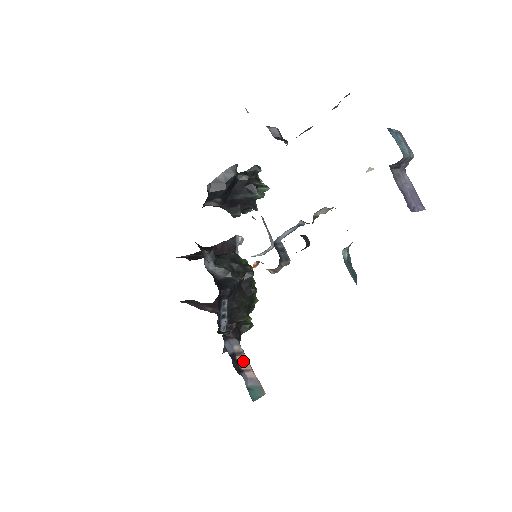
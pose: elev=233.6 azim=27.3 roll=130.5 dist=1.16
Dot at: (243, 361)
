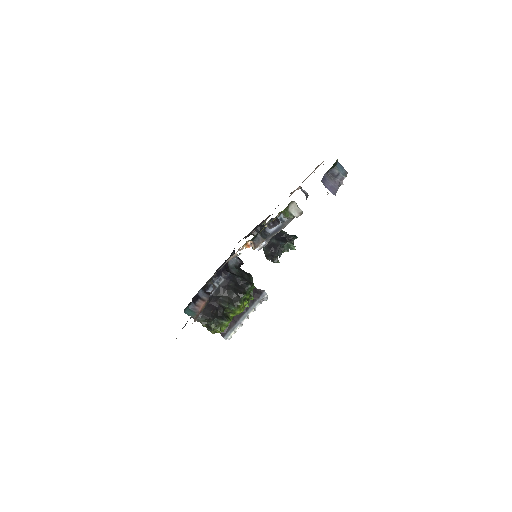
Dot at: (201, 303)
